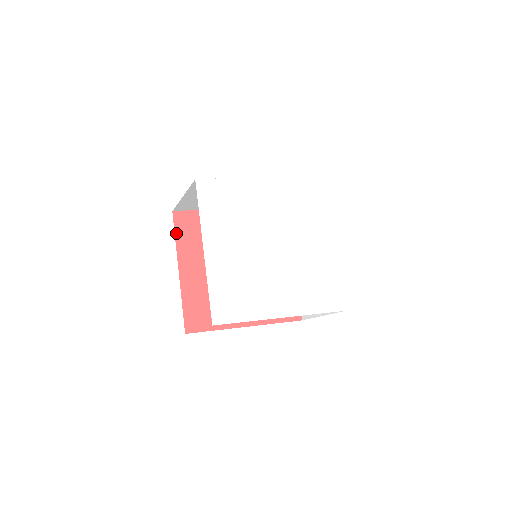
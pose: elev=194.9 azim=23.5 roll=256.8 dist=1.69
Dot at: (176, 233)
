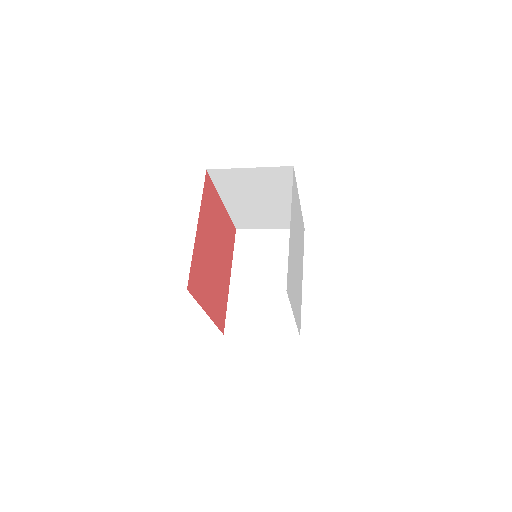
Dot at: (204, 190)
